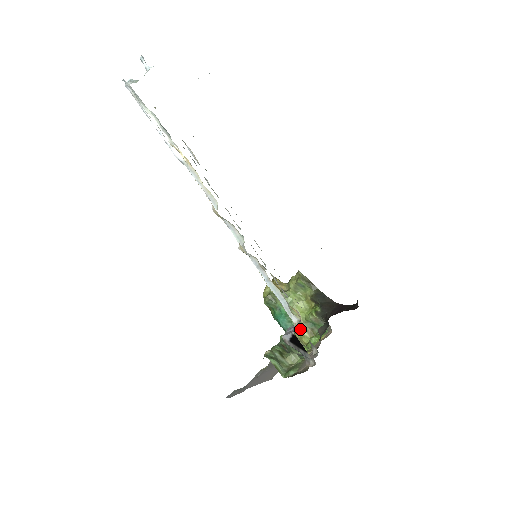
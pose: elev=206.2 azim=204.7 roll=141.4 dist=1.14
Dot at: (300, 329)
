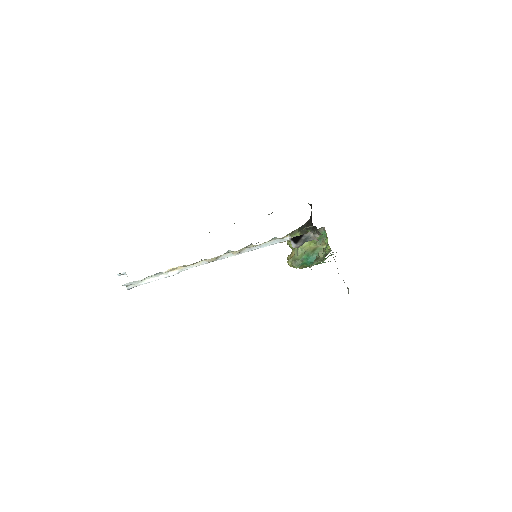
Dot at: (320, 249)
